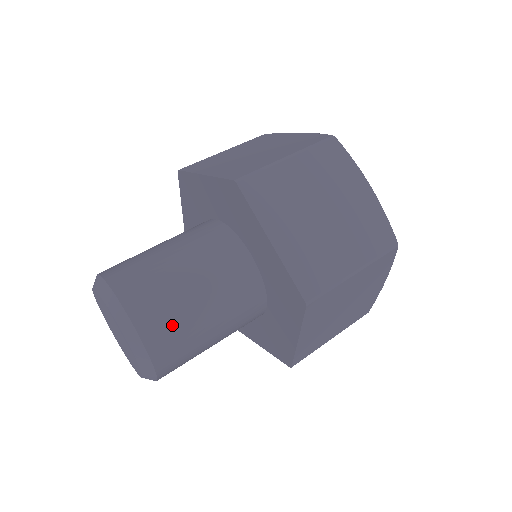
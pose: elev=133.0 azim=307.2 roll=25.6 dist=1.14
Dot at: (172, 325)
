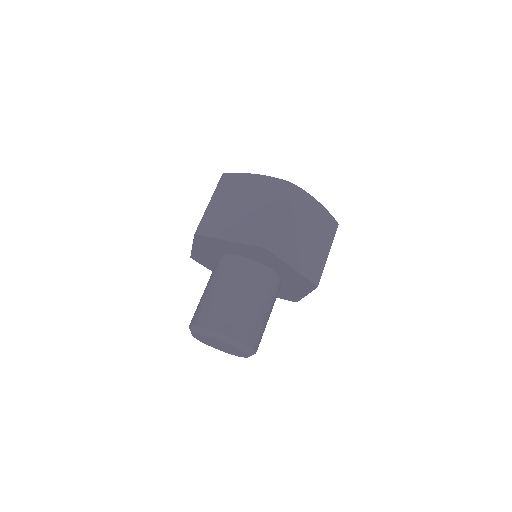
Dot at: (258, 331)
